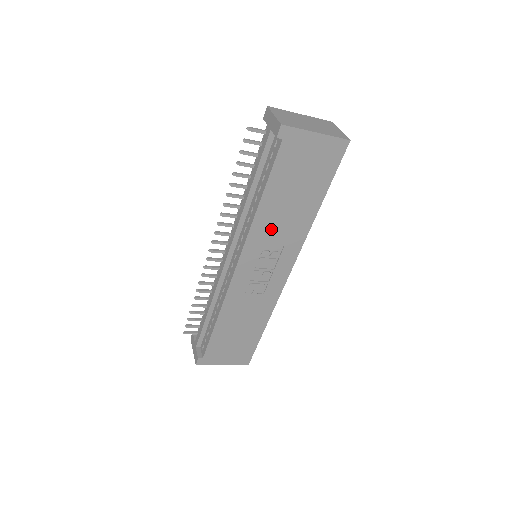
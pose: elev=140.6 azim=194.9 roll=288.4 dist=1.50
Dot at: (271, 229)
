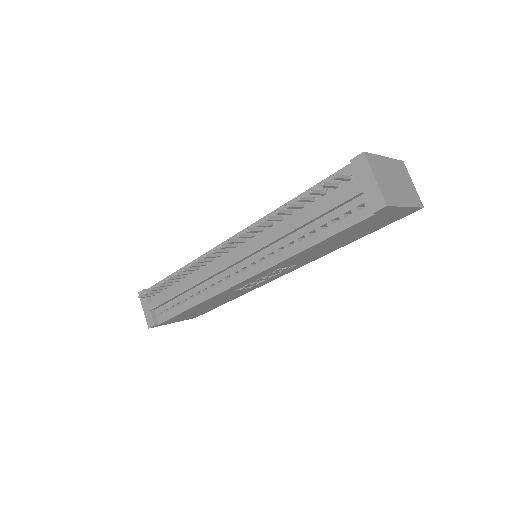
Dot at: (299, 259)
